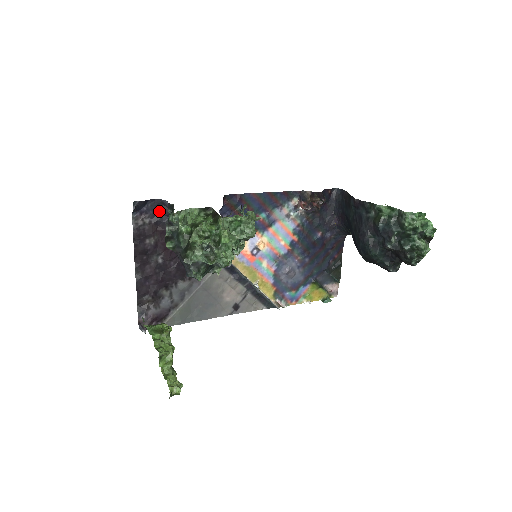
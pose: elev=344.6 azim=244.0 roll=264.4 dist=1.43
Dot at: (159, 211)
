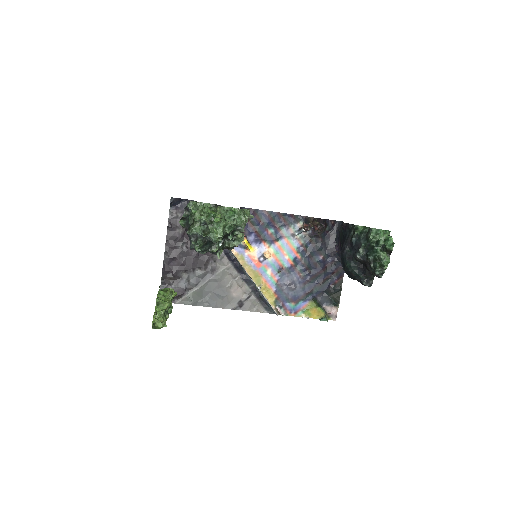
Dot at: occluded
